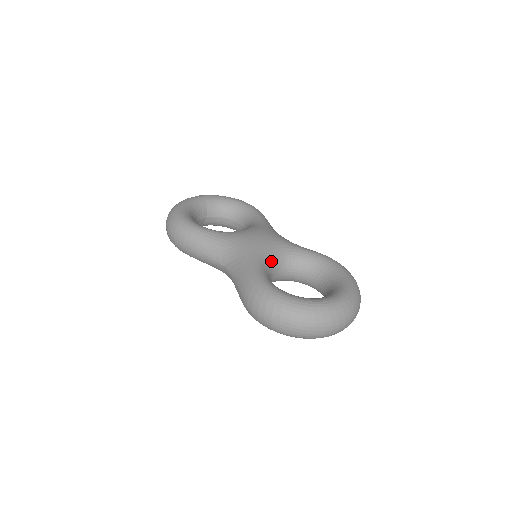
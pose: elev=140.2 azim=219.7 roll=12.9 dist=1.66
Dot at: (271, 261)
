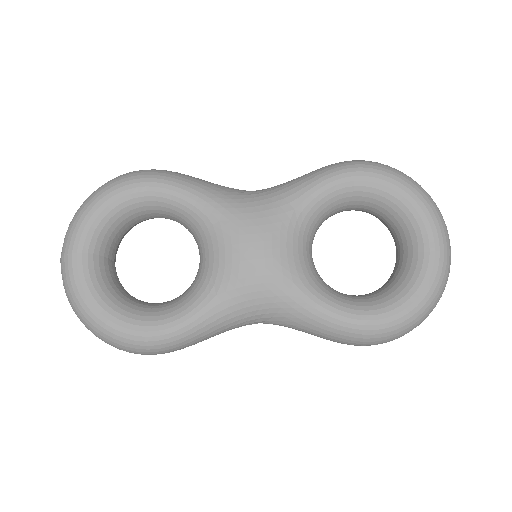
Dot at: (307, 267)
